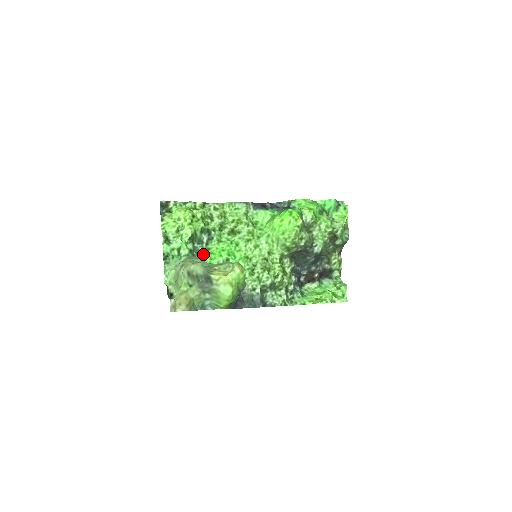
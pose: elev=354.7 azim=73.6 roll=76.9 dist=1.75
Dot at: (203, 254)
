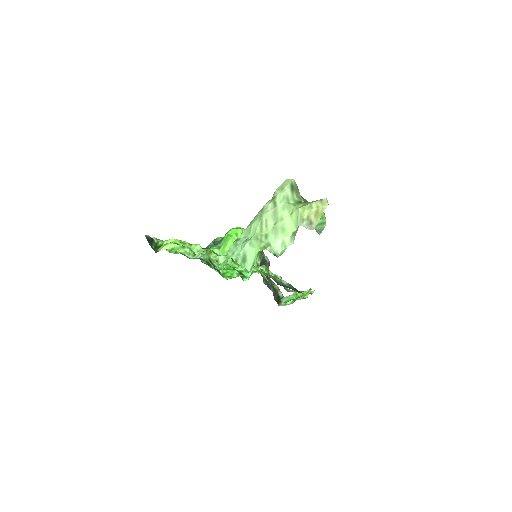
Dot at: occluded
